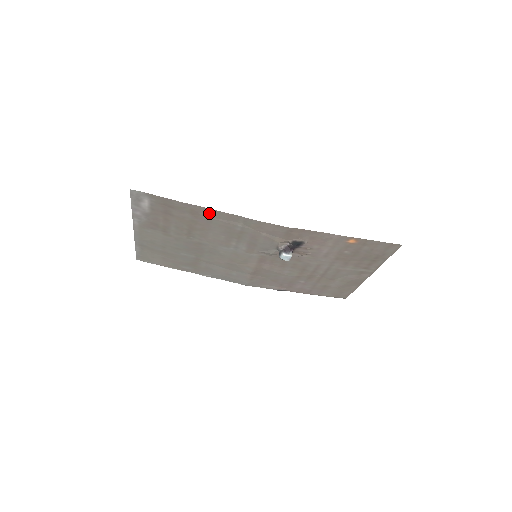
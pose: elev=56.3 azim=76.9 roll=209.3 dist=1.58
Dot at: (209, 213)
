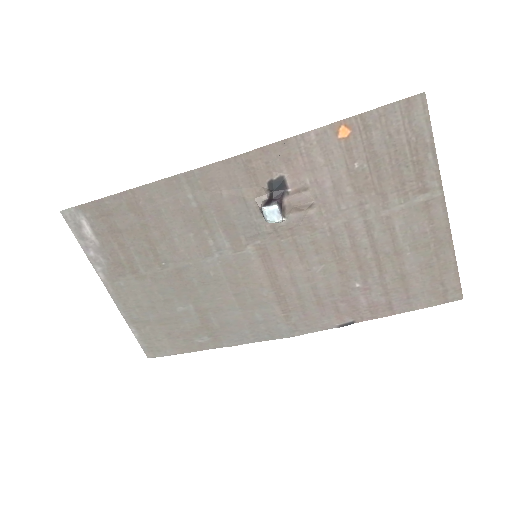
Dot at: (147, 196)
